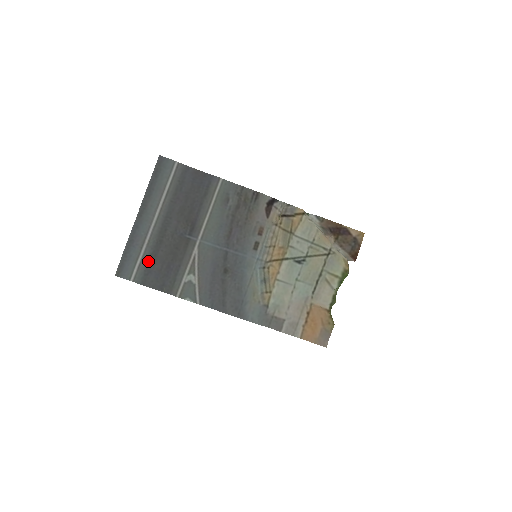
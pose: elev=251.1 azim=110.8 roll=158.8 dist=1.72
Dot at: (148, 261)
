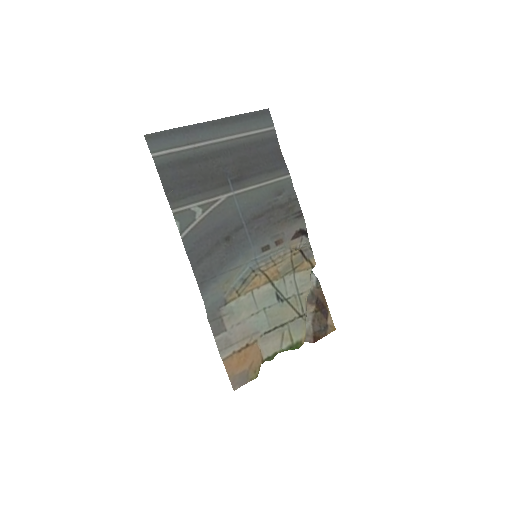
Dot at: (181, 159)
